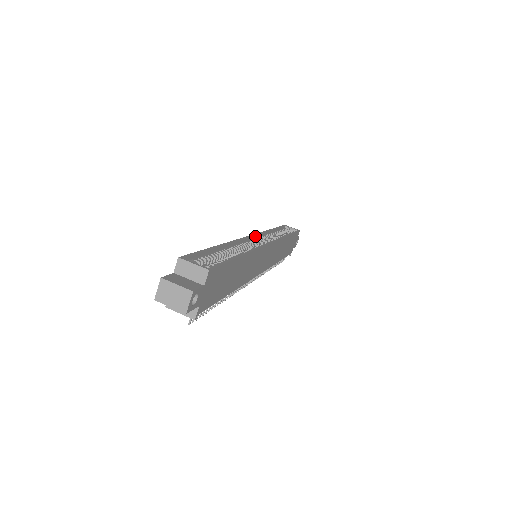
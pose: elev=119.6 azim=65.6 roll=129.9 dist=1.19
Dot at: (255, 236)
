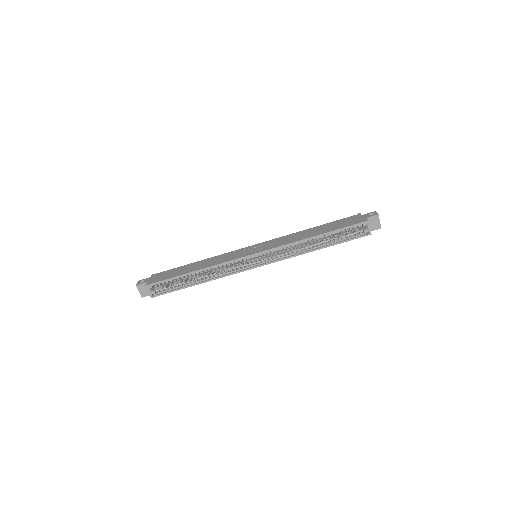
Dot at: (262, 252)
